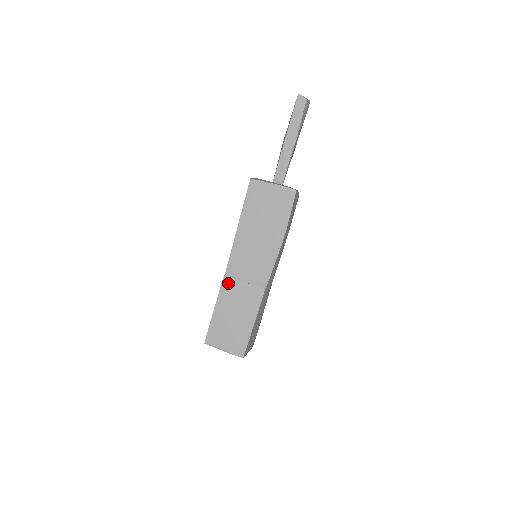
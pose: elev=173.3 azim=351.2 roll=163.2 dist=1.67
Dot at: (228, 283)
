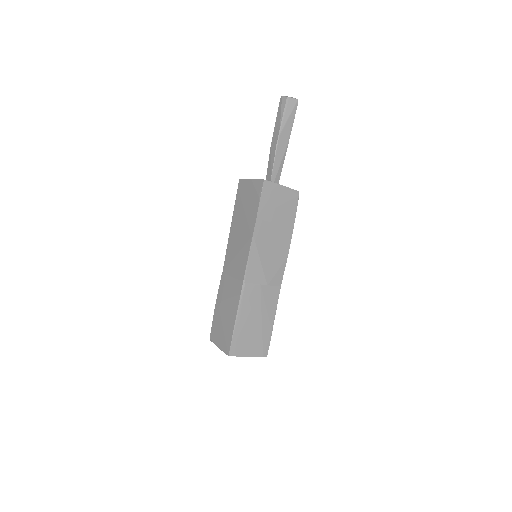
Dot at: (224, 279)
